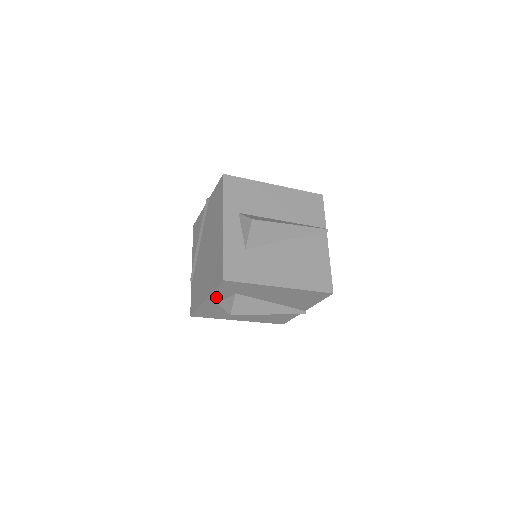
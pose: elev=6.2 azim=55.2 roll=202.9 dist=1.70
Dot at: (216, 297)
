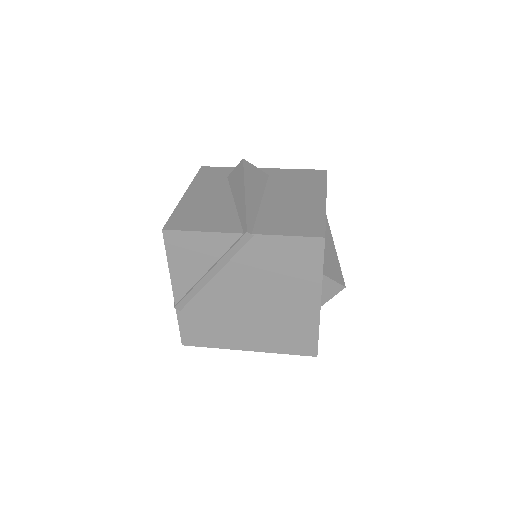
Dot at: occluded
